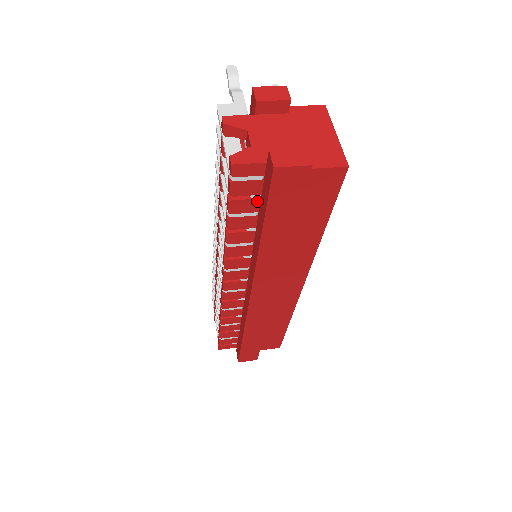
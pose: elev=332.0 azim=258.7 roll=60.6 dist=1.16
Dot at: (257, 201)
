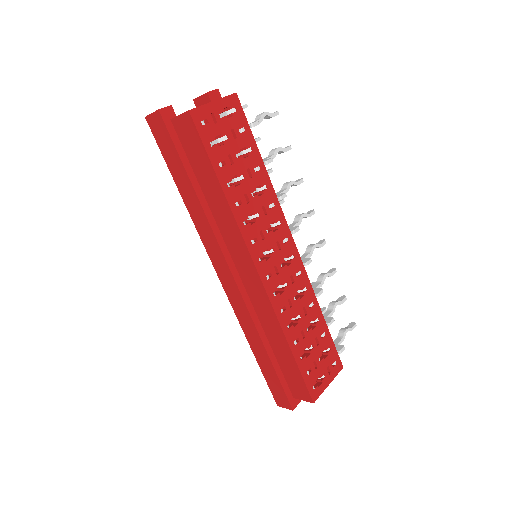
Dot at: occluded
